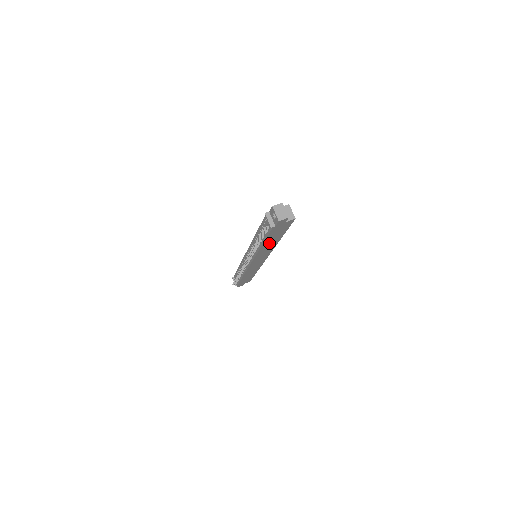
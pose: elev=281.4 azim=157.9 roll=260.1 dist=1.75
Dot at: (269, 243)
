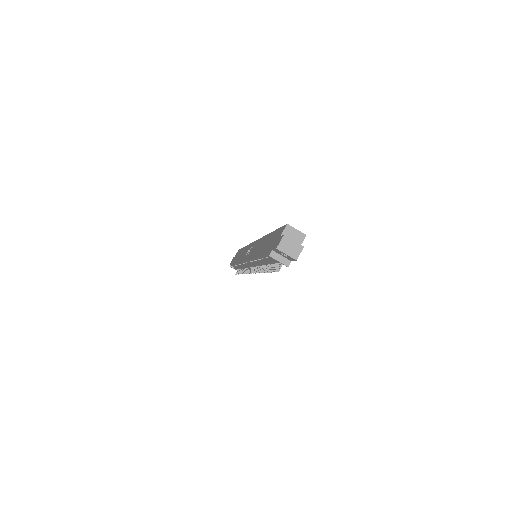
Dot at: occluded
